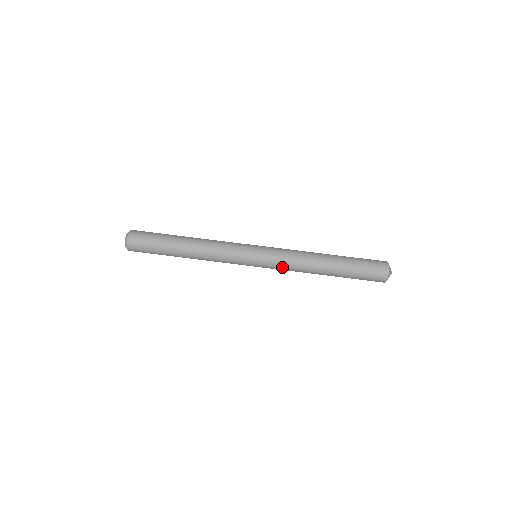
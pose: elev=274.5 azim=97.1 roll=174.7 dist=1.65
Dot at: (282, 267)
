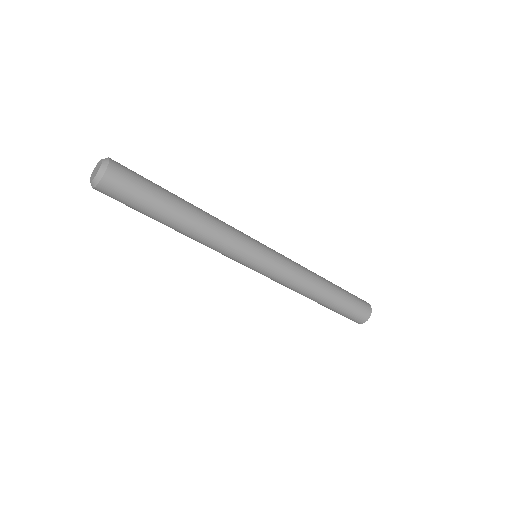
Dot at: occluded
